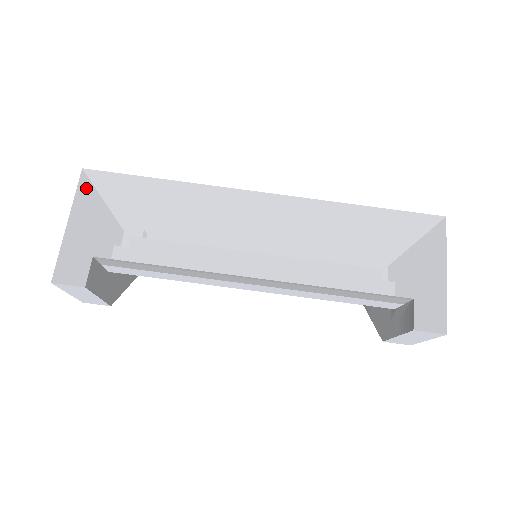
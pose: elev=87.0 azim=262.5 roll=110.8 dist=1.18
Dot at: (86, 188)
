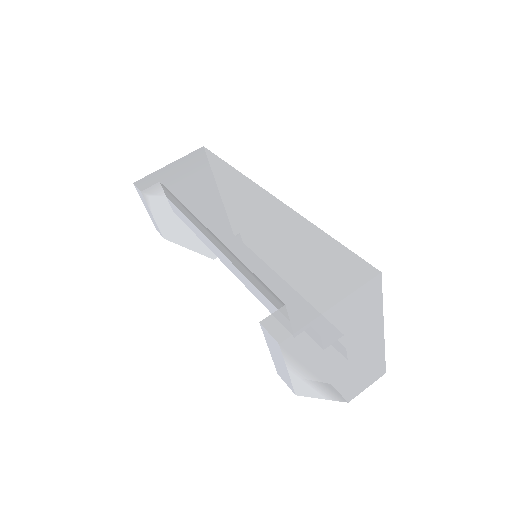
Dot at: (194, 154)
